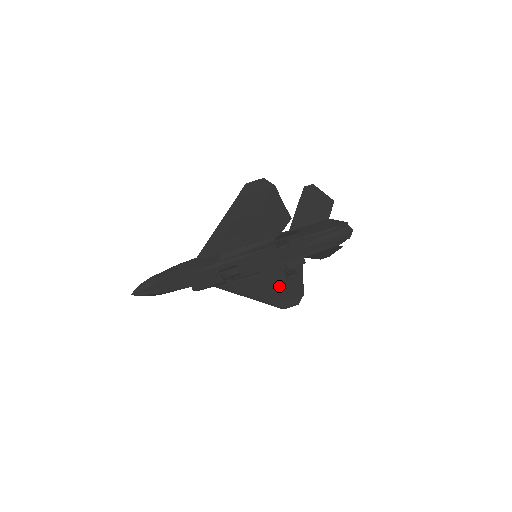
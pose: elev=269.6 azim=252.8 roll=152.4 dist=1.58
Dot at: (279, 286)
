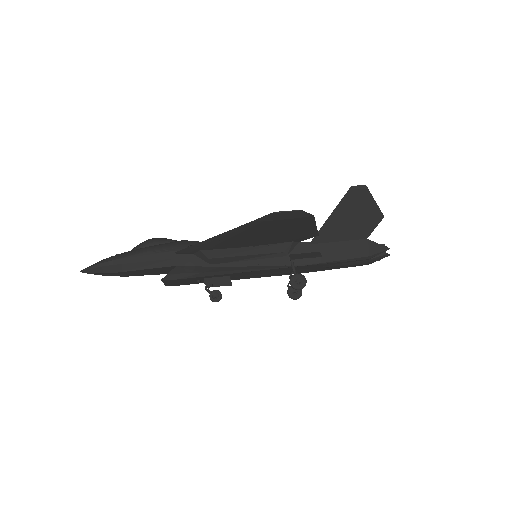
Dot at: occluded
